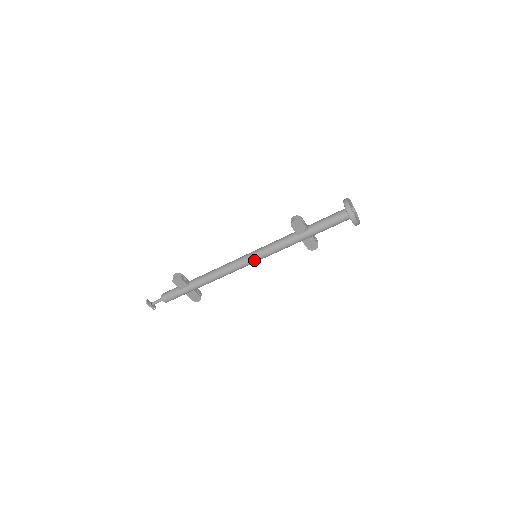
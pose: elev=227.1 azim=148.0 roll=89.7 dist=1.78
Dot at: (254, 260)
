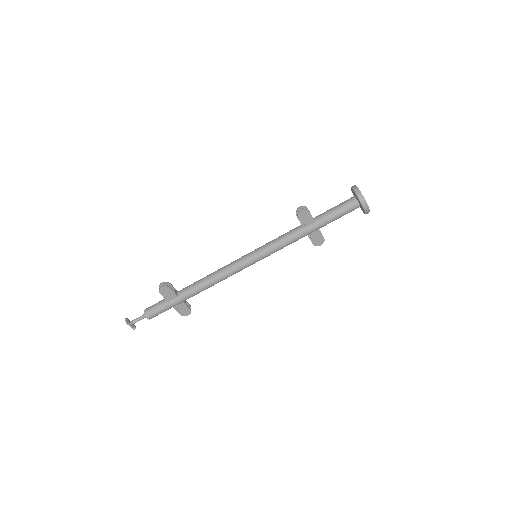
Dot at: (255, 260)
